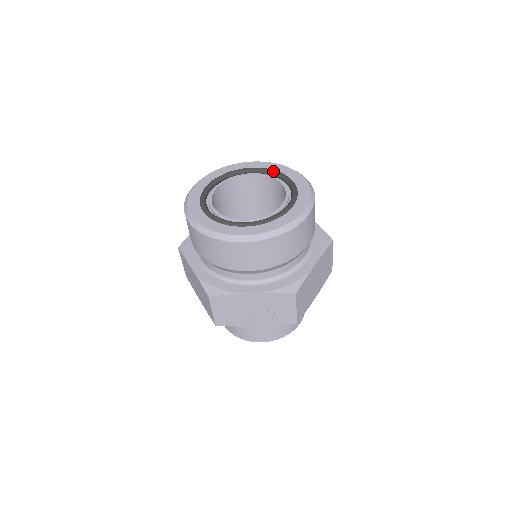
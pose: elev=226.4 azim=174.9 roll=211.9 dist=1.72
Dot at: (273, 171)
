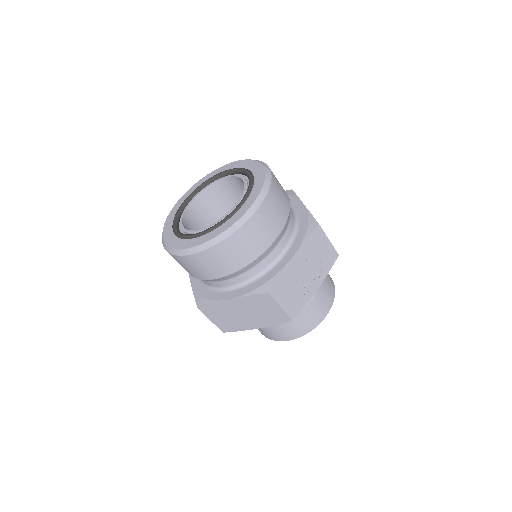
Dot at: (206, 181)
